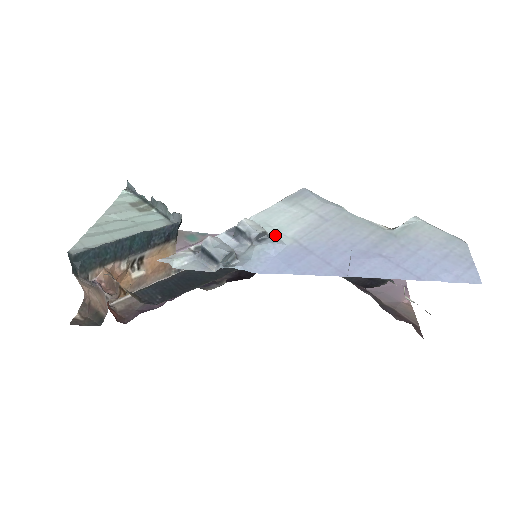
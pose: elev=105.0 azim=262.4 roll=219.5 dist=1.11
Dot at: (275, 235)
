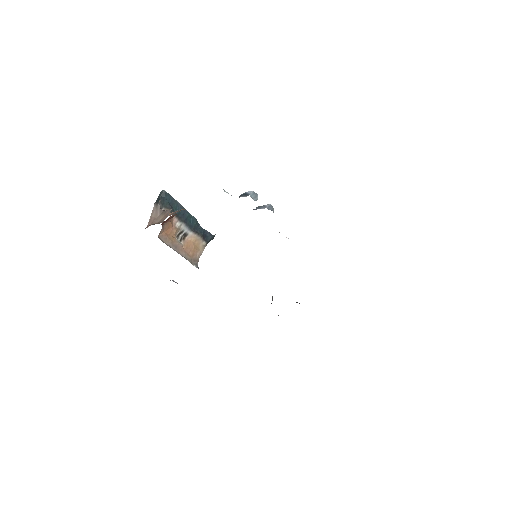
Dot at: occluded
